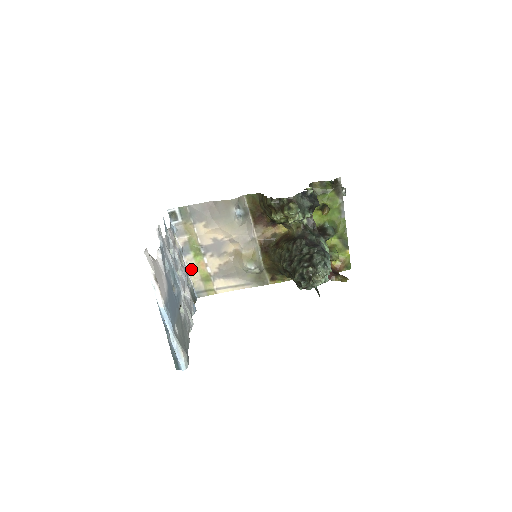
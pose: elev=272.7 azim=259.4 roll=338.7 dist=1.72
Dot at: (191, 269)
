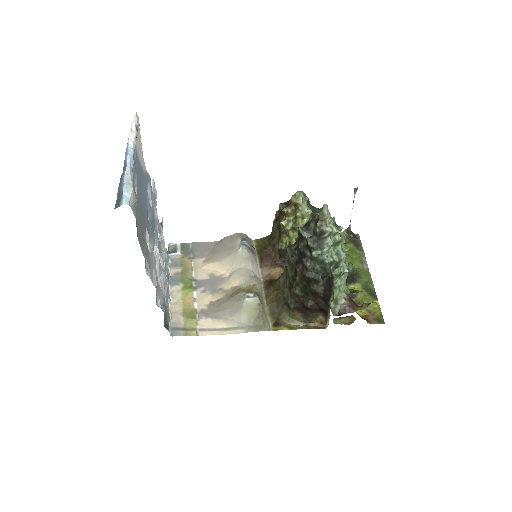
Dot at: (174, 301)
